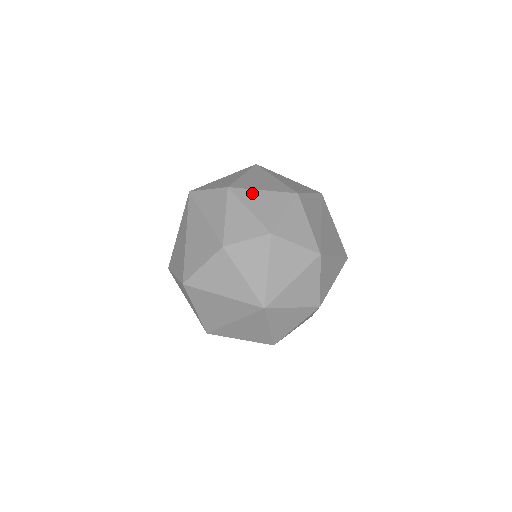
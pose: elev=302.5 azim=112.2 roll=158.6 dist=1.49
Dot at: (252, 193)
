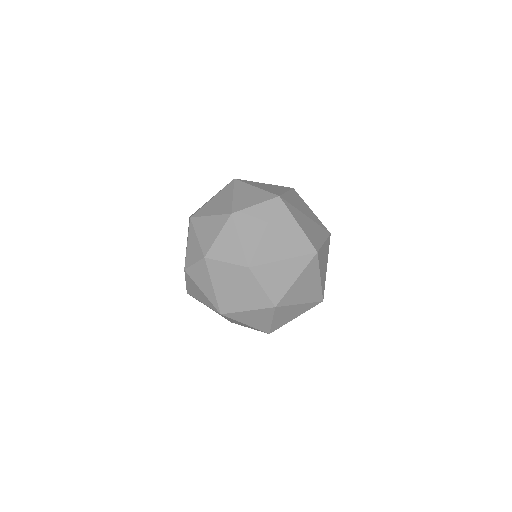
Dot at: (202, 220)
